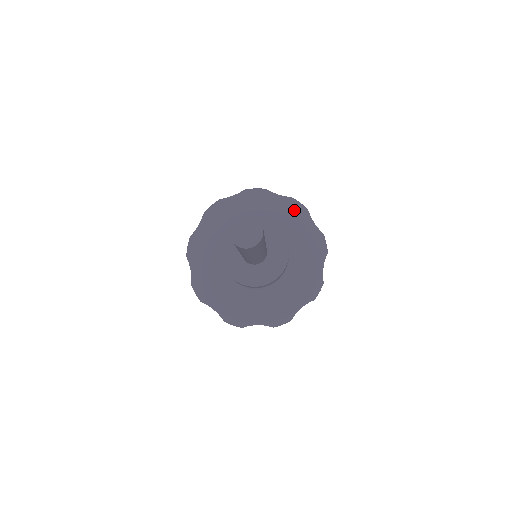
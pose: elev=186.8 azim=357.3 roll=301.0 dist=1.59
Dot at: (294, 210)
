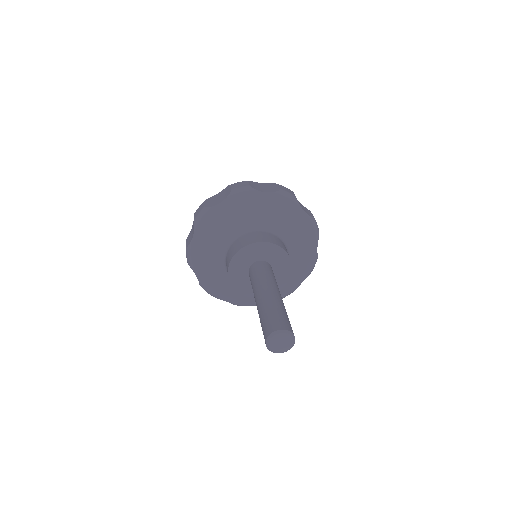
Dot at: (244, 201)
